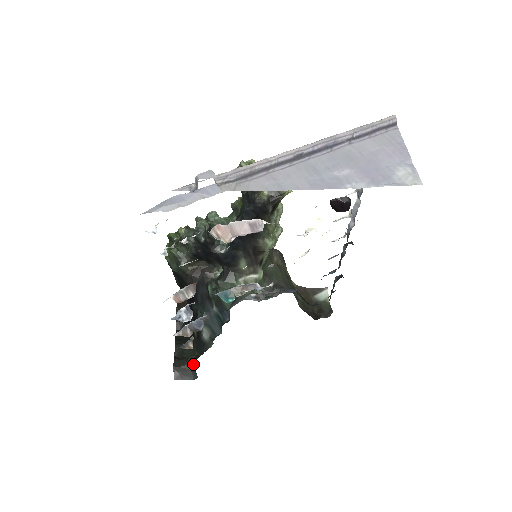
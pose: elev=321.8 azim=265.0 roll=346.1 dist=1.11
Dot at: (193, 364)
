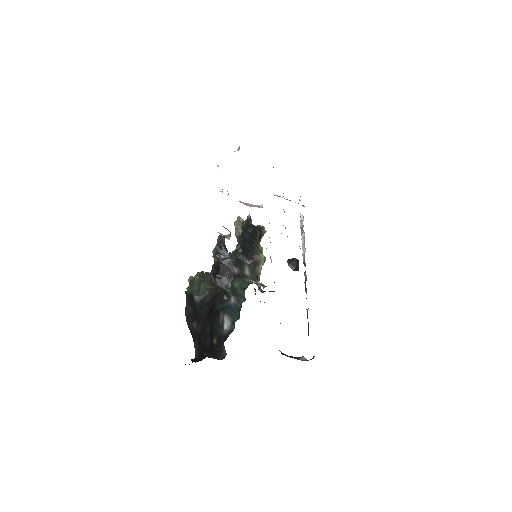
Dot at: (219, 352)
